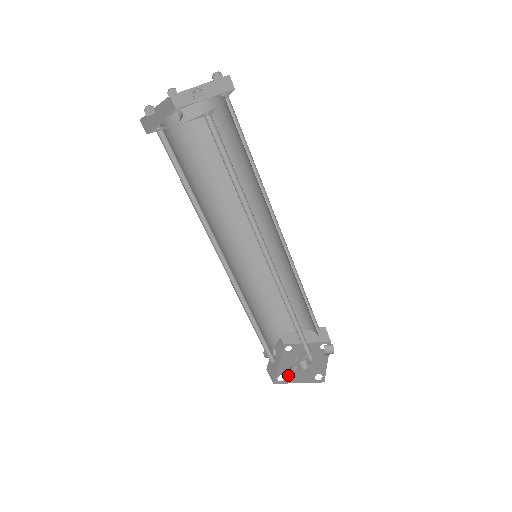
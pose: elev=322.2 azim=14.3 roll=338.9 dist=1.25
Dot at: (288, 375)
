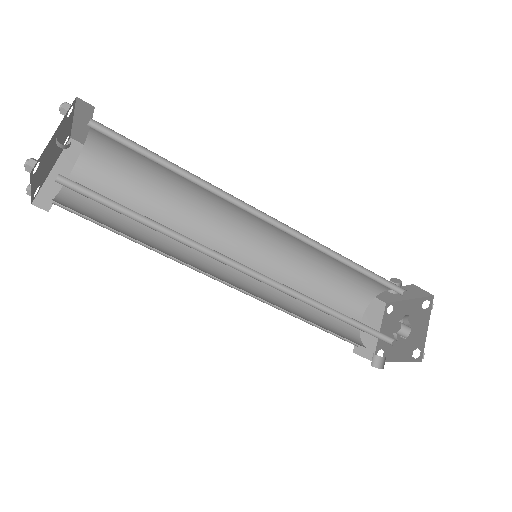
Dot at: (414, 344)
